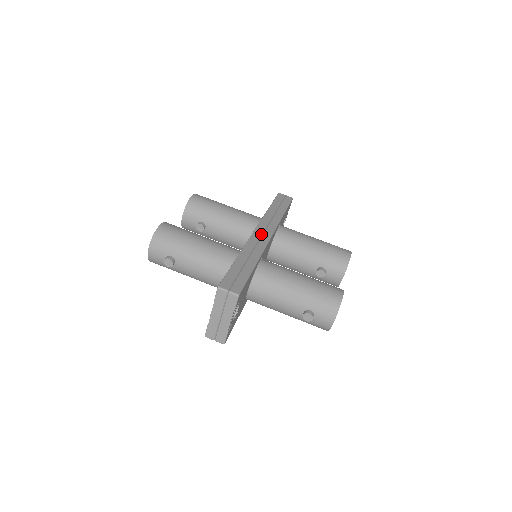
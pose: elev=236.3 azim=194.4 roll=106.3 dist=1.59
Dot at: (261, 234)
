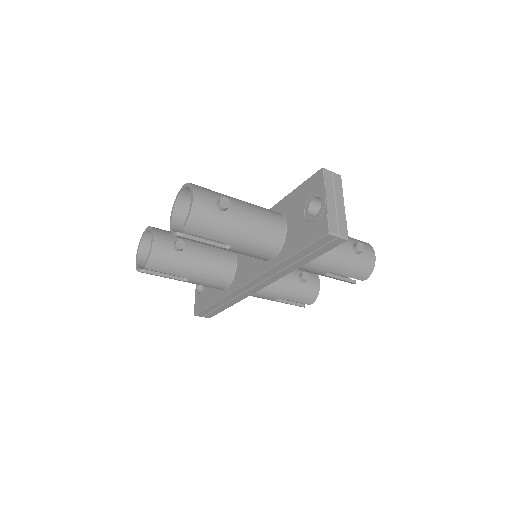
Dot at: occluded
